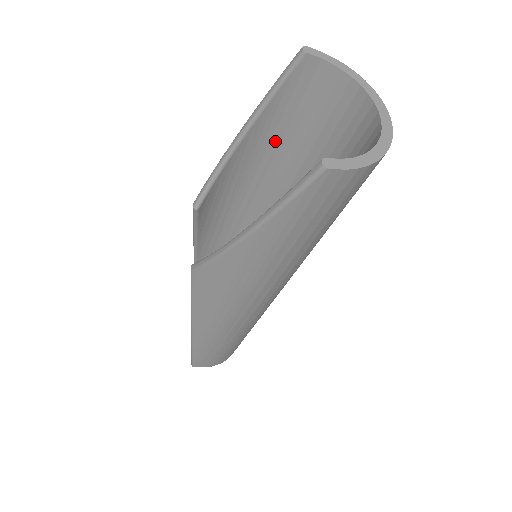
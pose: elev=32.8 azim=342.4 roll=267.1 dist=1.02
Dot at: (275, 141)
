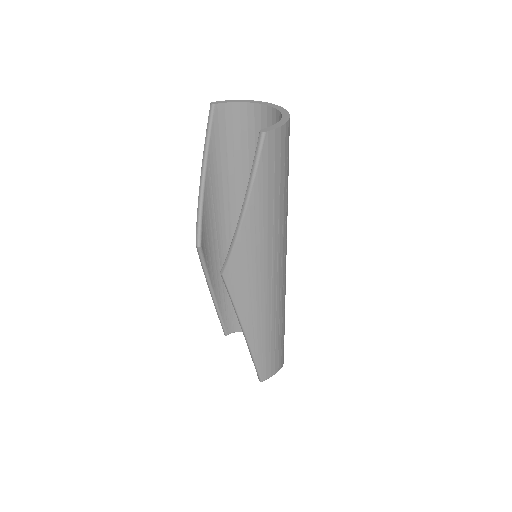
Dot at: (224, 171)
